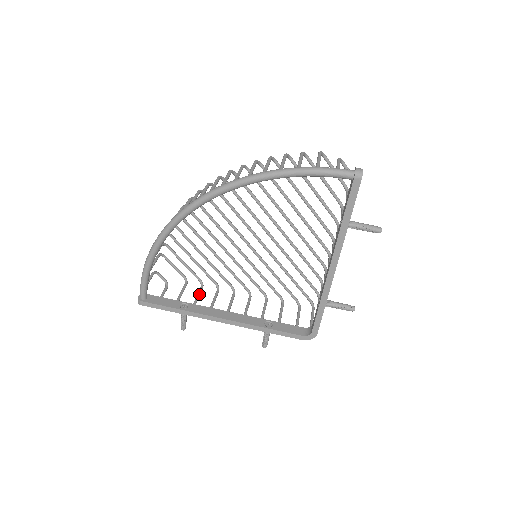
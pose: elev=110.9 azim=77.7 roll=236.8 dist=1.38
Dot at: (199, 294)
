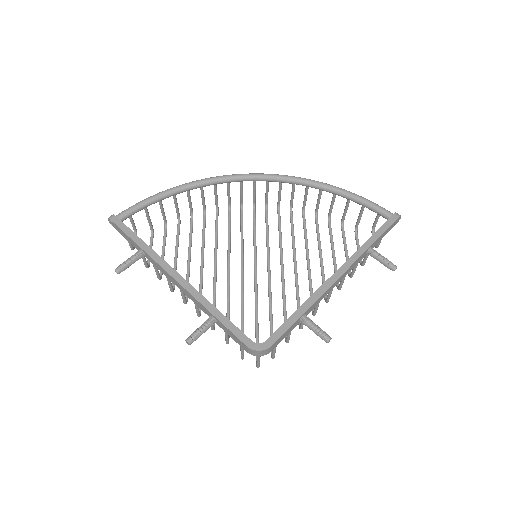
Dot at: occluded
